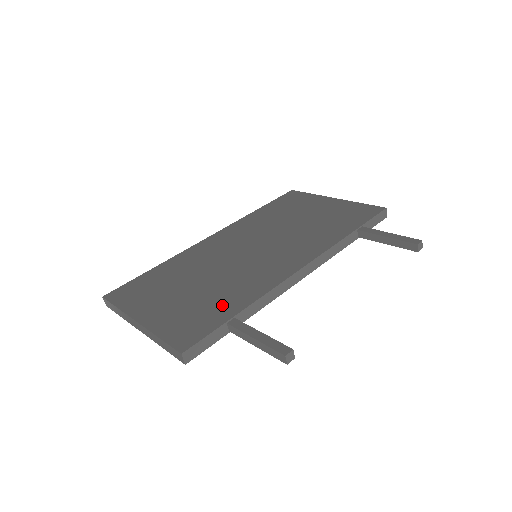
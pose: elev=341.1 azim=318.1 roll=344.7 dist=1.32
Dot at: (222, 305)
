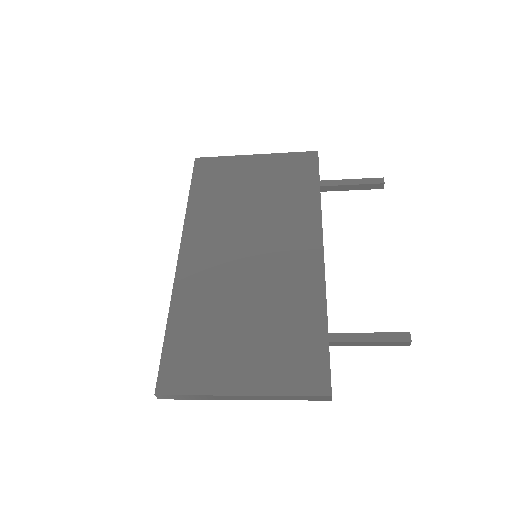
Dot at: (303, 328)
